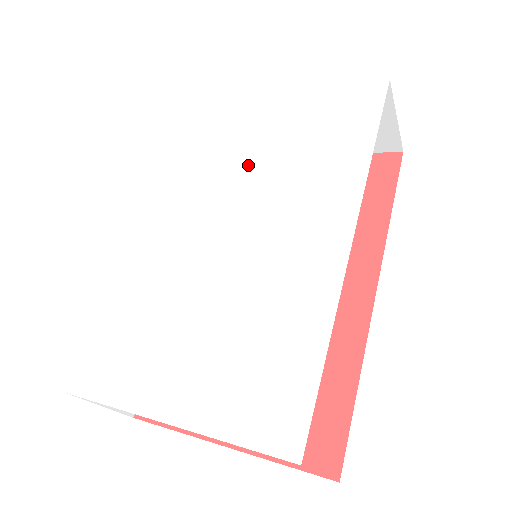
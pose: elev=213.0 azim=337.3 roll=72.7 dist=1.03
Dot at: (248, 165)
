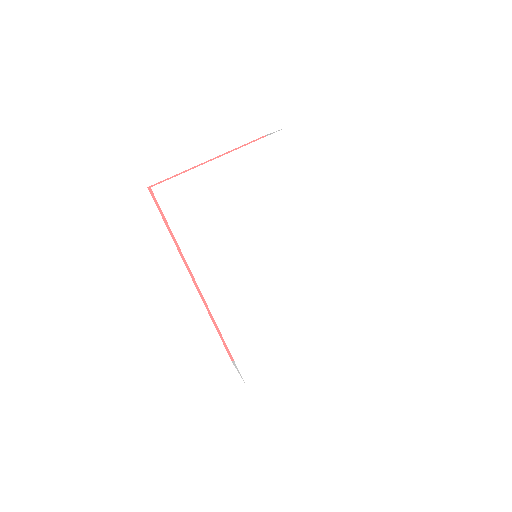
Dot at: (240, 221)
